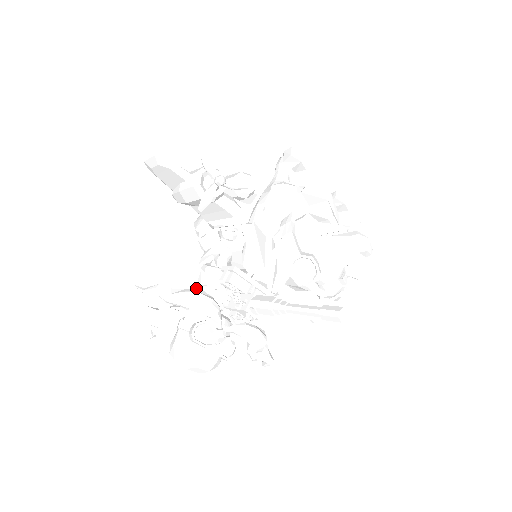
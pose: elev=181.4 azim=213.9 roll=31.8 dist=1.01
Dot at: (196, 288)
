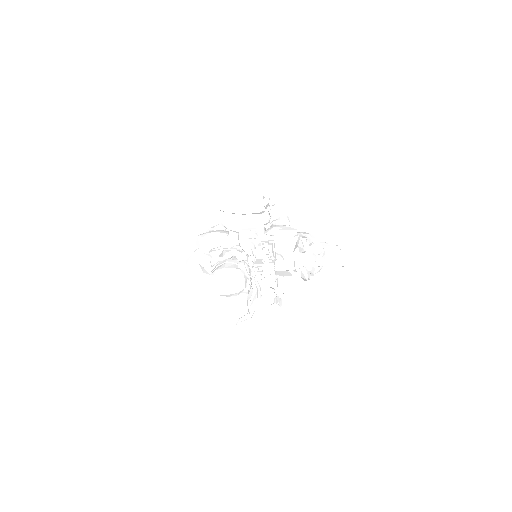
Dot at: occluded
